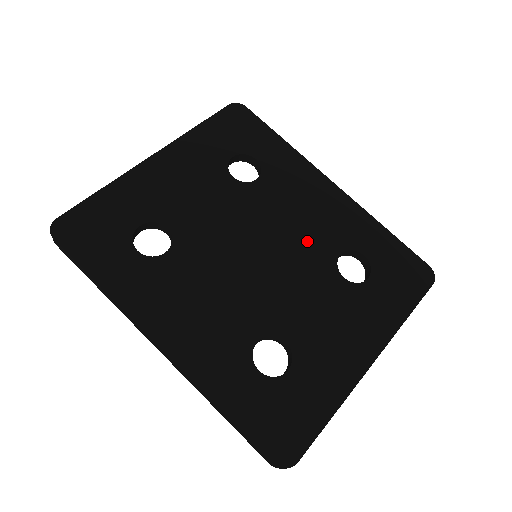
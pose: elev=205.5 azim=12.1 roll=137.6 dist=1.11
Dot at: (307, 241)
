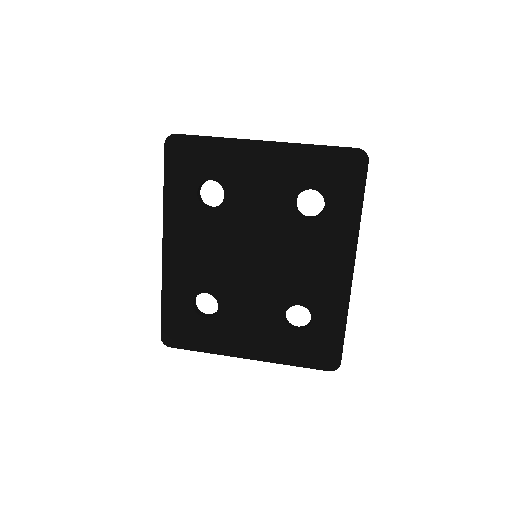
Dot at: (290, 280)
